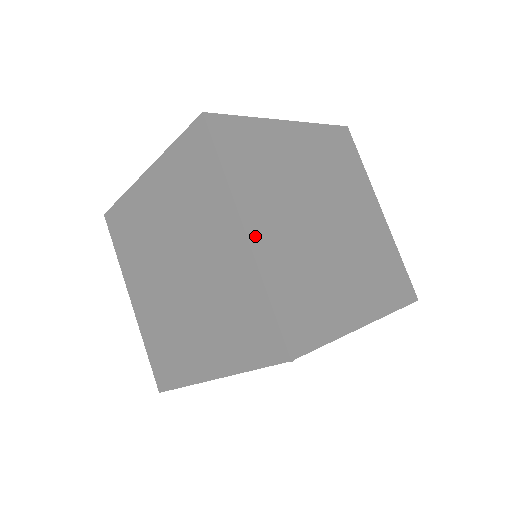
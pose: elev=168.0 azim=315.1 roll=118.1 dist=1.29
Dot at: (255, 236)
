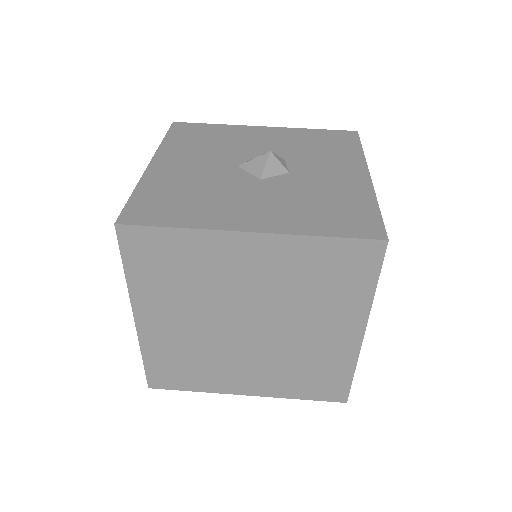
Dot at: (144, 324)
